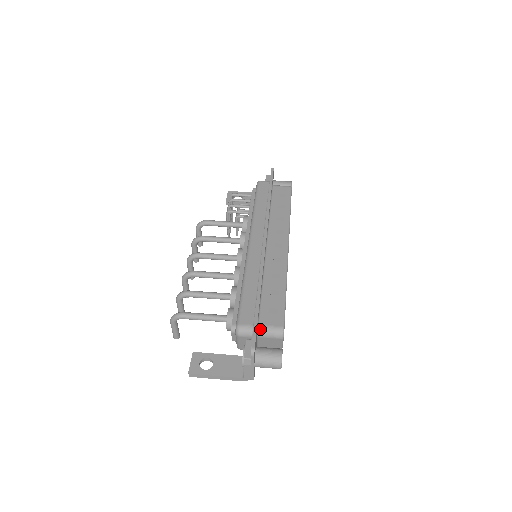
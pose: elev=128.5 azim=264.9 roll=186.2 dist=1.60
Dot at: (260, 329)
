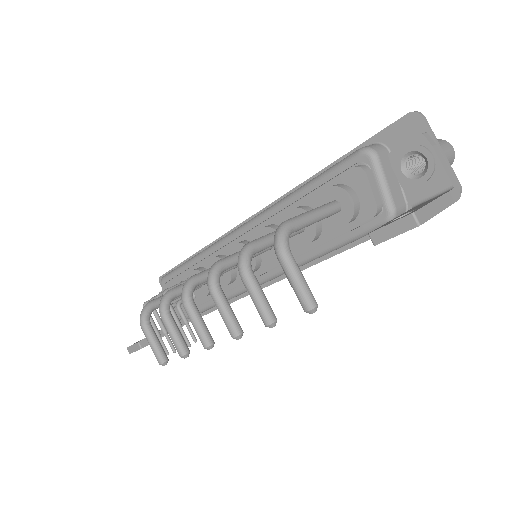
Dot at: occluded
